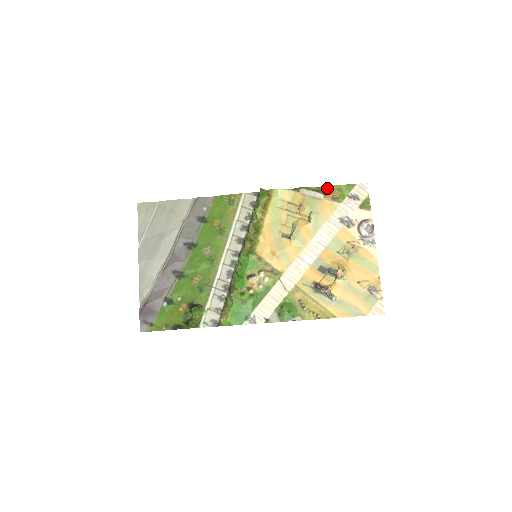
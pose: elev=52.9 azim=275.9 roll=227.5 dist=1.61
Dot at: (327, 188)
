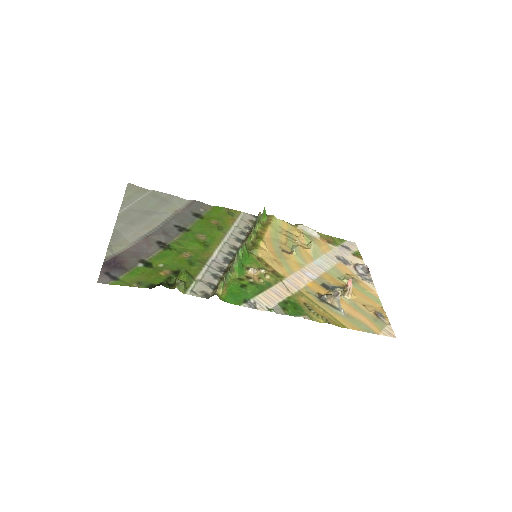
Dot at: (321, 234)
